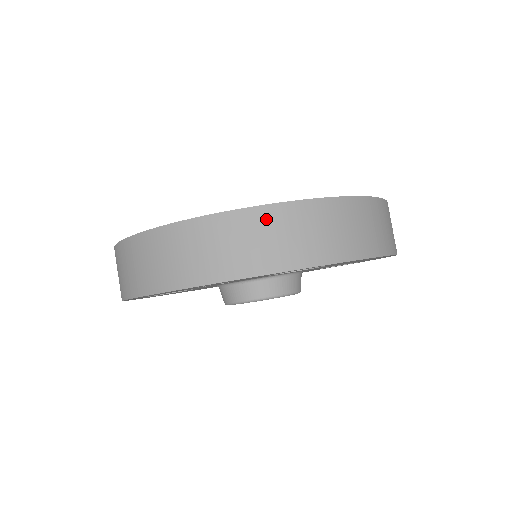
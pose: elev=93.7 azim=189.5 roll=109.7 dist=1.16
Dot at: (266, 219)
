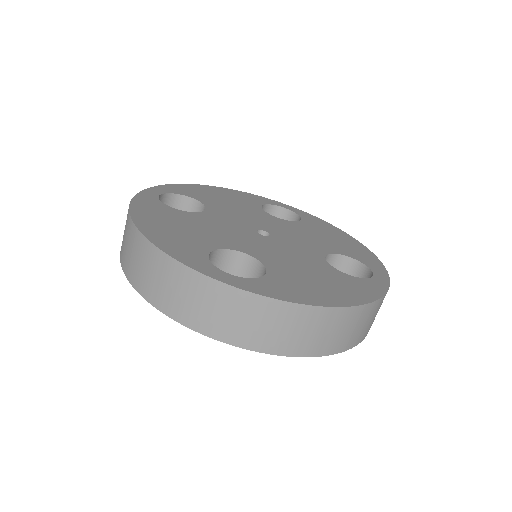
Dot at: (178, 274)
